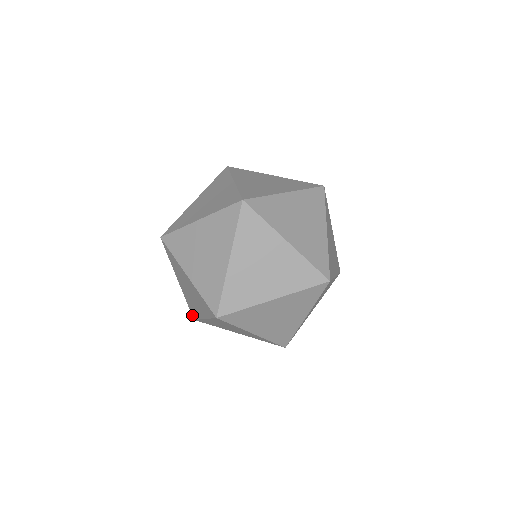
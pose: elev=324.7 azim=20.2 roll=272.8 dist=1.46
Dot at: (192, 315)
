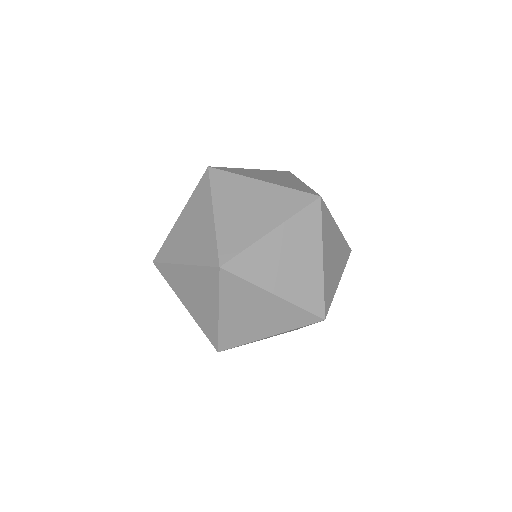
Dot at: occluded
